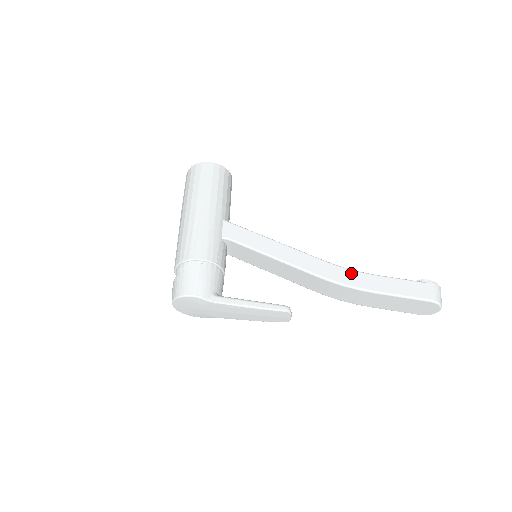
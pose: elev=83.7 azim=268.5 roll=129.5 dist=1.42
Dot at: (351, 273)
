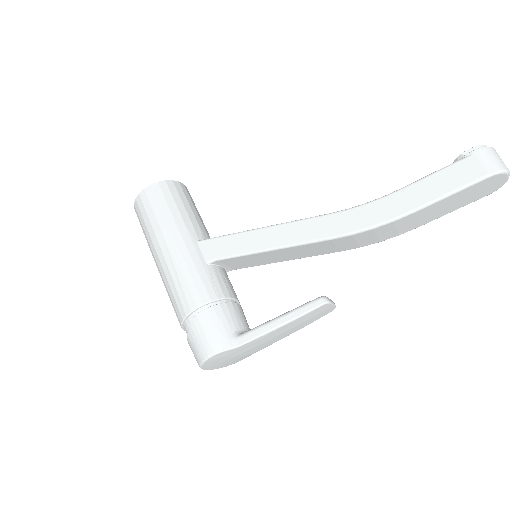
Dot at: (369, 208)
